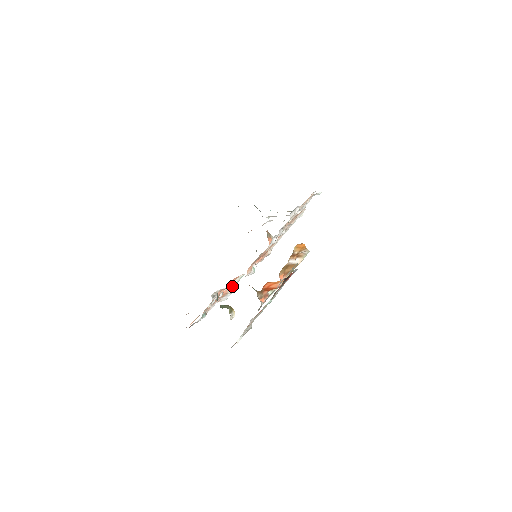
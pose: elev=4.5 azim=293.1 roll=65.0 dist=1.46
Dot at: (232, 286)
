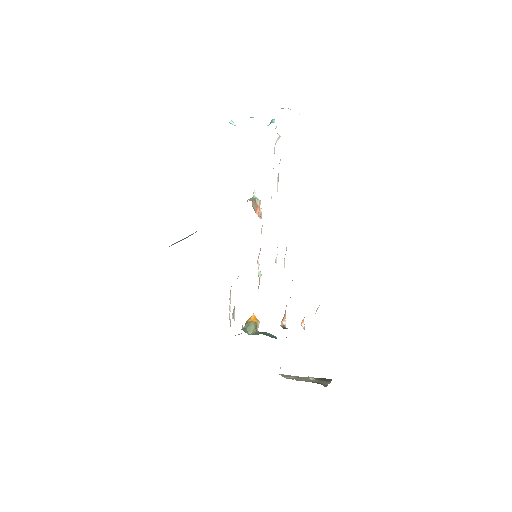
Dot at: occluded
